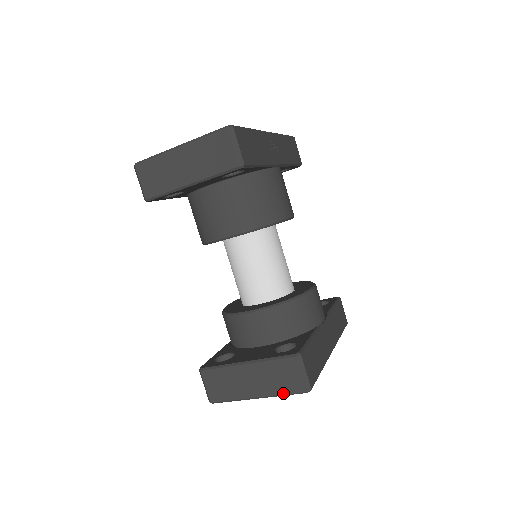
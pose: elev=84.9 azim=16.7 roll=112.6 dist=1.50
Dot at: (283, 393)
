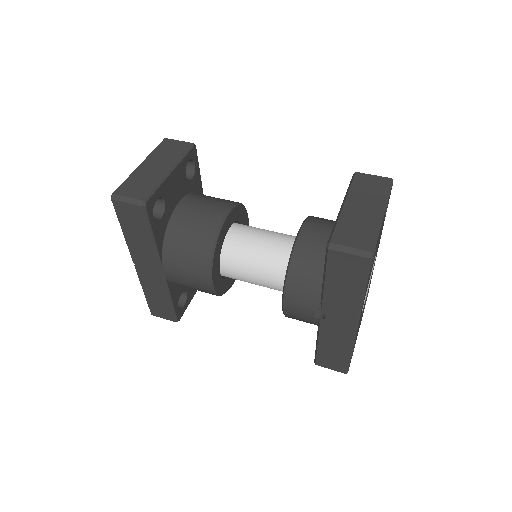
Dot at: (386, 192)
